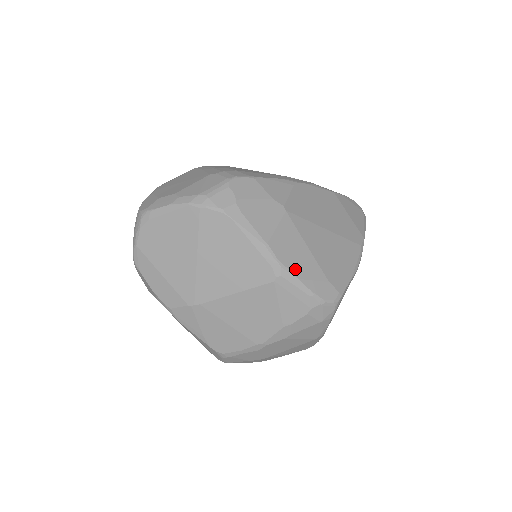
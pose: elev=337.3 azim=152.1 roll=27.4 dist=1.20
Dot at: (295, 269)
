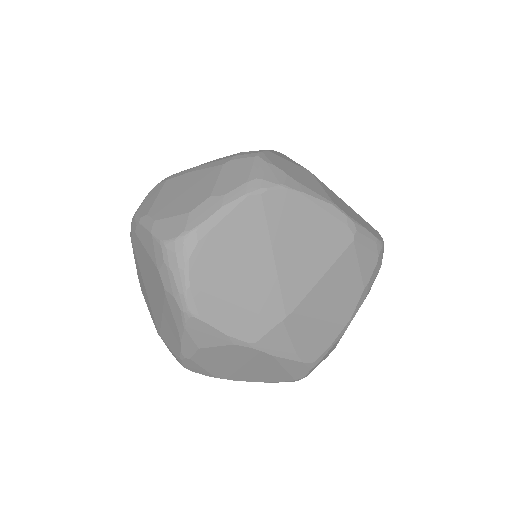
Dot at: (358, 221)
